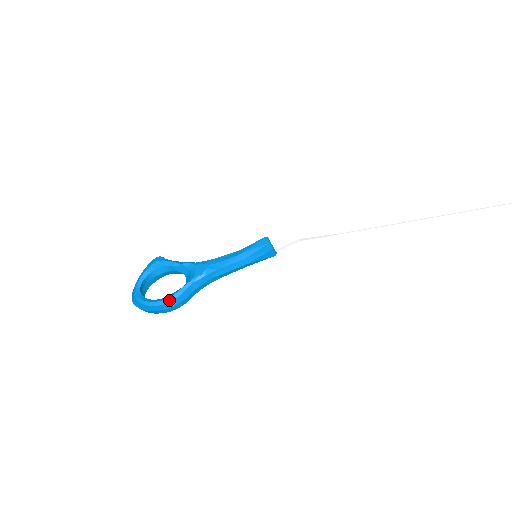
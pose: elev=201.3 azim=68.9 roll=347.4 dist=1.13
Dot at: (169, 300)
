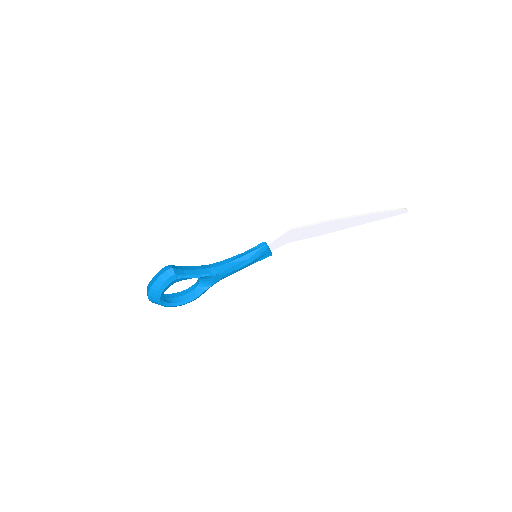
Dot at: (193, 300)
